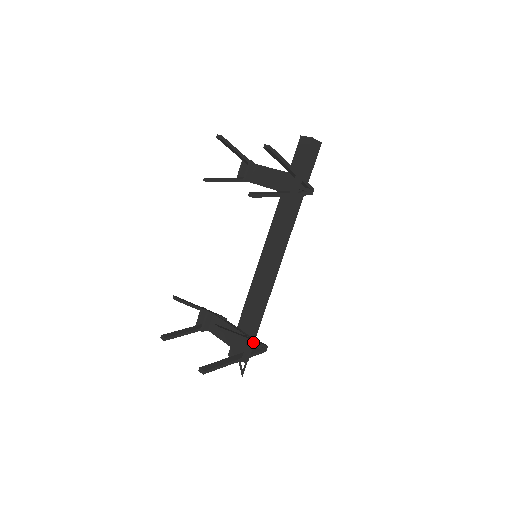
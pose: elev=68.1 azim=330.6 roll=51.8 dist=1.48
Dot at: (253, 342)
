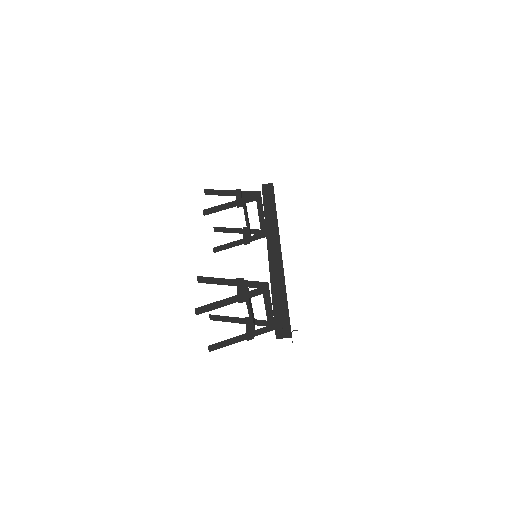
Dot at: (241, 279)
